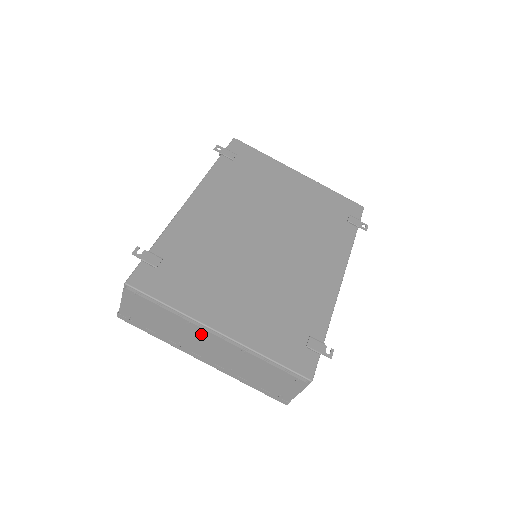
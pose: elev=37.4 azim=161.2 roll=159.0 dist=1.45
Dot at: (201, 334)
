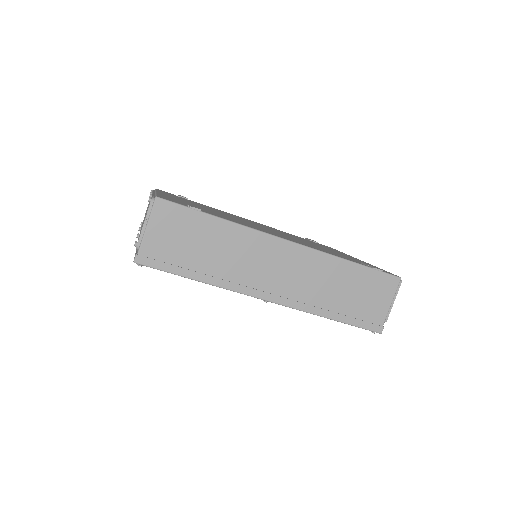
Dot at: occluded
